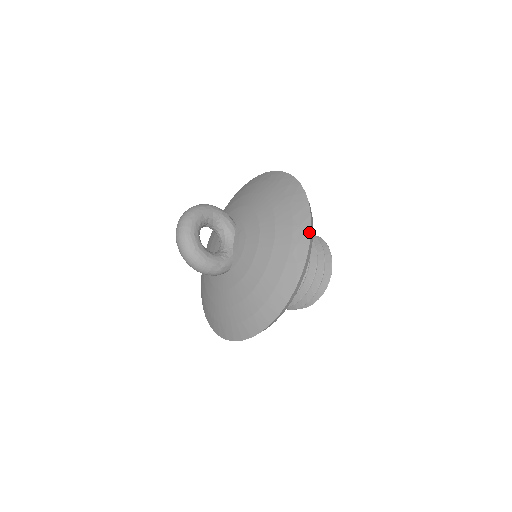
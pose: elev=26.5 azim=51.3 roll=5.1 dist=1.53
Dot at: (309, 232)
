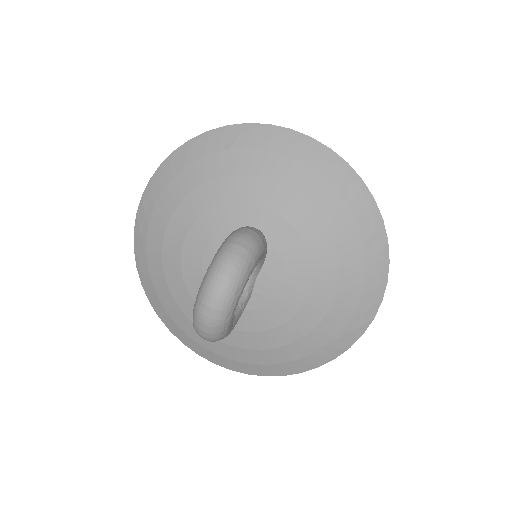
Dot at: (370, 322)
